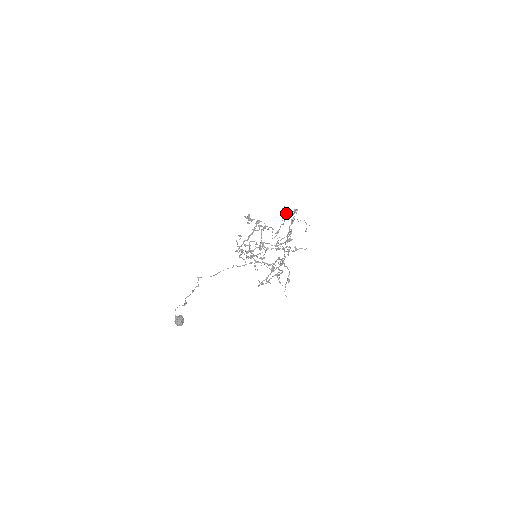
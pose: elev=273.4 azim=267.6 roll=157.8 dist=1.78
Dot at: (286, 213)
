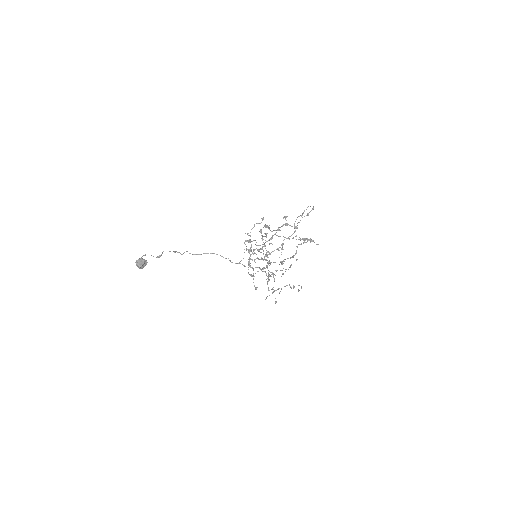
Dot at: occluded
